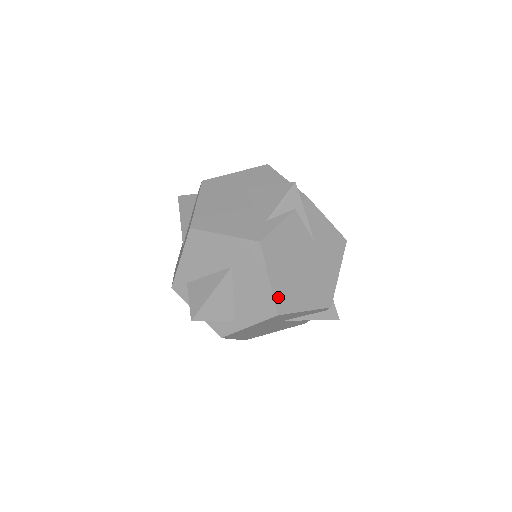
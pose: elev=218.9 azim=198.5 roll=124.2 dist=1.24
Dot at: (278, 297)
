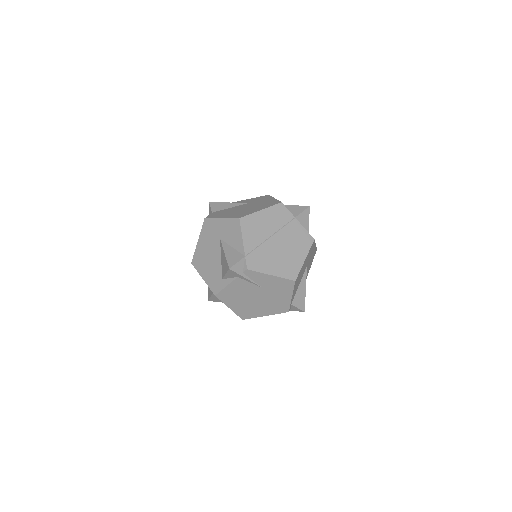
Dot at: (240, 313)
